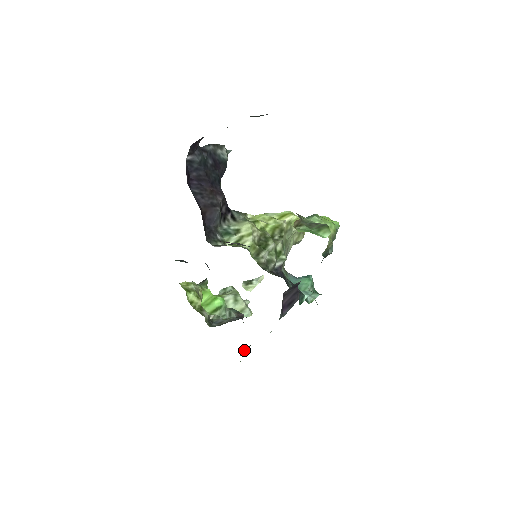
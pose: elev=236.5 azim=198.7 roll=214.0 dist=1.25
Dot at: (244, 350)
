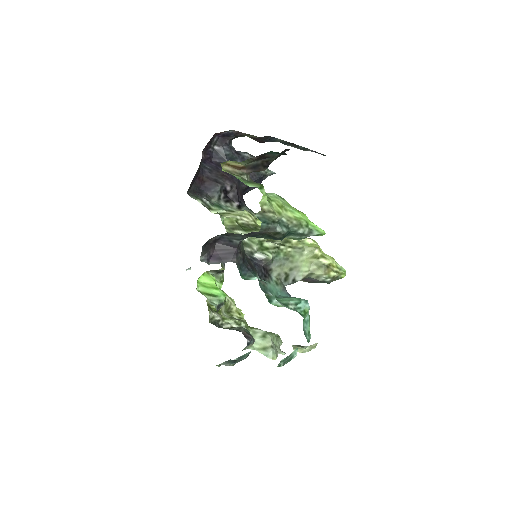
Dot at: (228, 361)
